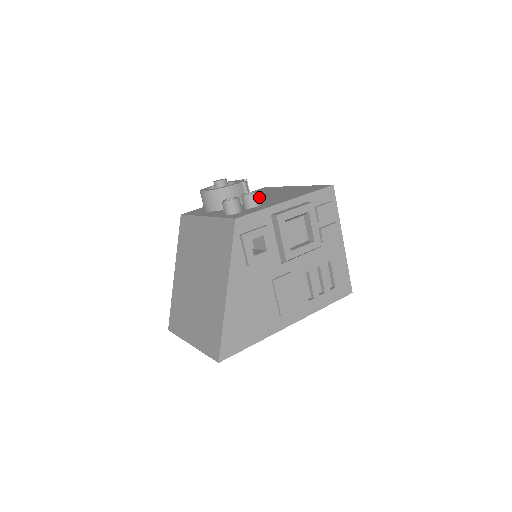
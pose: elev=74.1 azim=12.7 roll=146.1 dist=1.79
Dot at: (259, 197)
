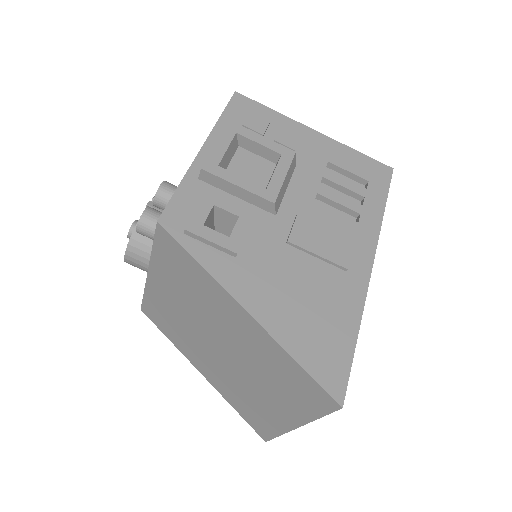
Dot at: occluded
